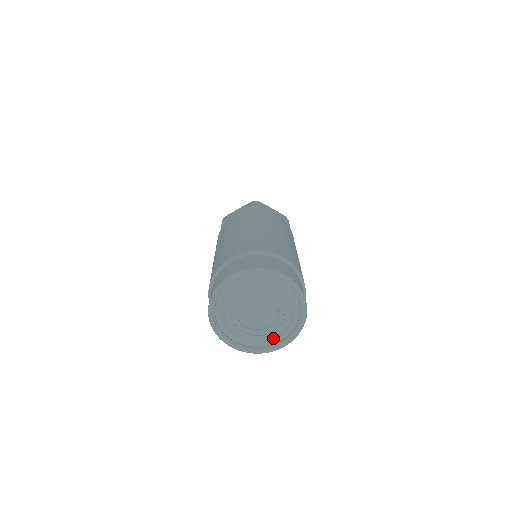
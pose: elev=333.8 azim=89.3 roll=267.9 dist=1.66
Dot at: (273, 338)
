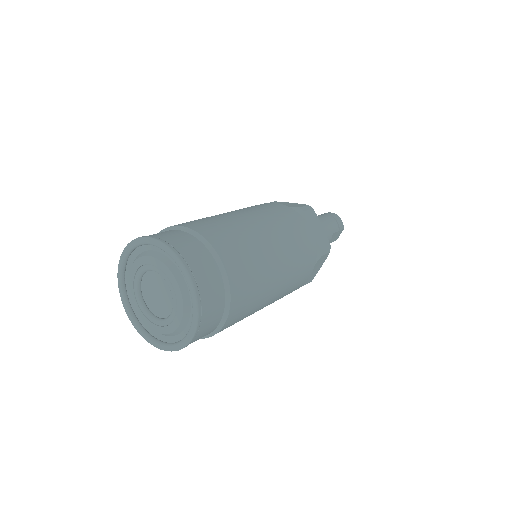
Dot at: occluded
